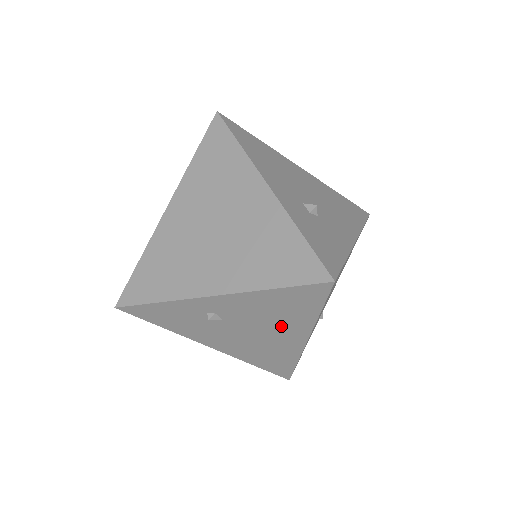
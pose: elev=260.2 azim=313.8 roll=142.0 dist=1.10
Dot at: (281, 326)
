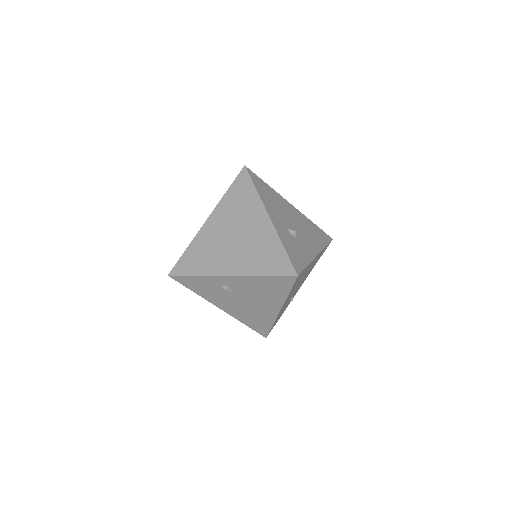
Dot at: (266, 299)
